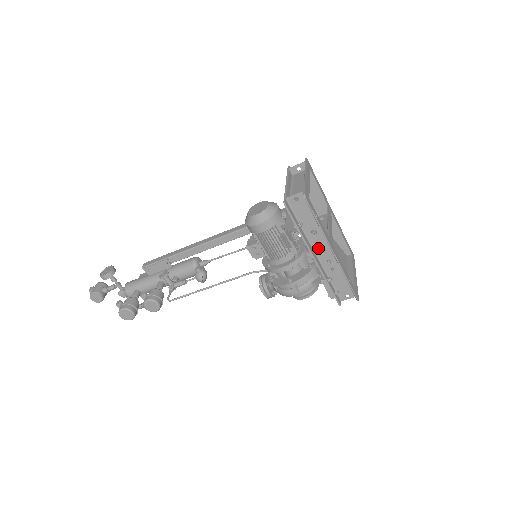
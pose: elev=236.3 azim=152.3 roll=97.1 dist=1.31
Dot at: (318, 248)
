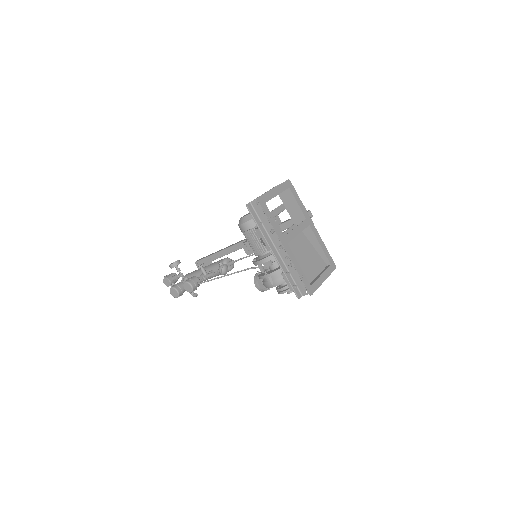
Dot at: (278, 245)
